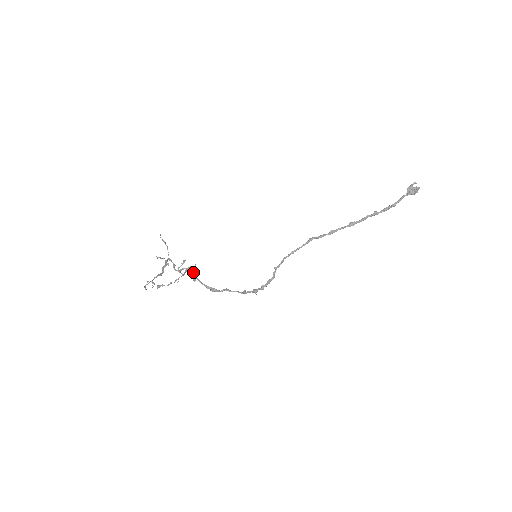
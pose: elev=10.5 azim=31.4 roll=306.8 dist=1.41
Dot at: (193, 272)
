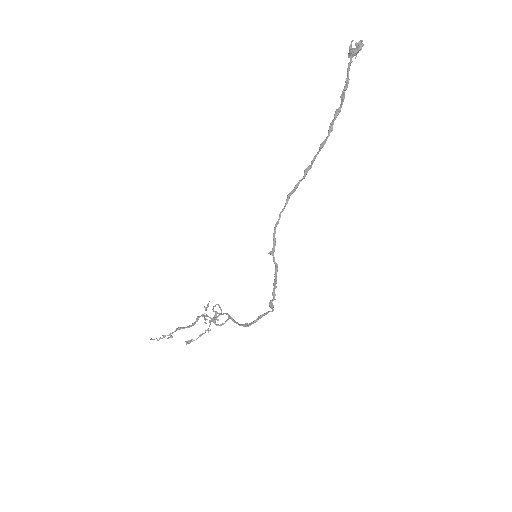
Dot at: (231, 318)
